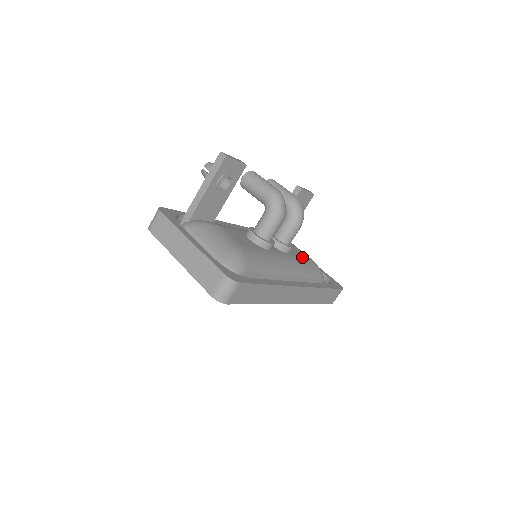
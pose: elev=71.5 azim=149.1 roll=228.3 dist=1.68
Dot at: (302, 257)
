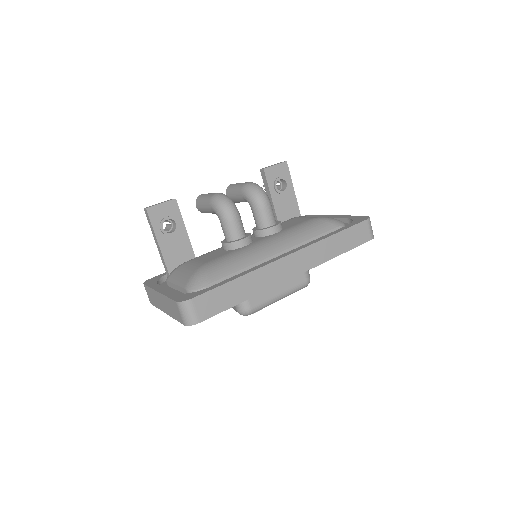
Dot at: (300, 224)
